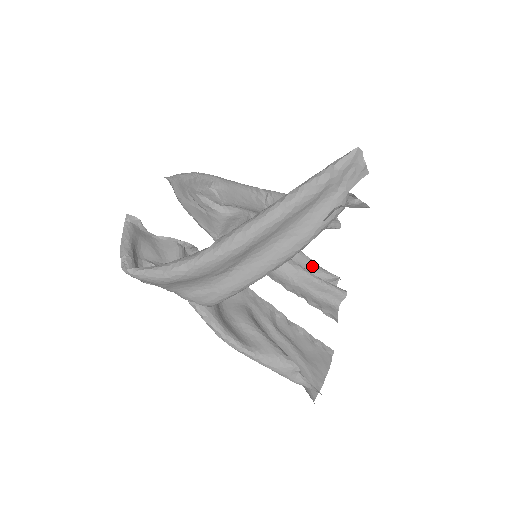
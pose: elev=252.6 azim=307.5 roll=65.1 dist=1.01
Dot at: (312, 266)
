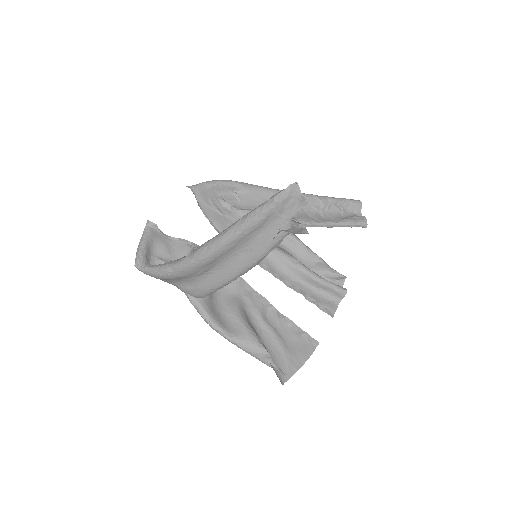
Dot at: (320, 264)
